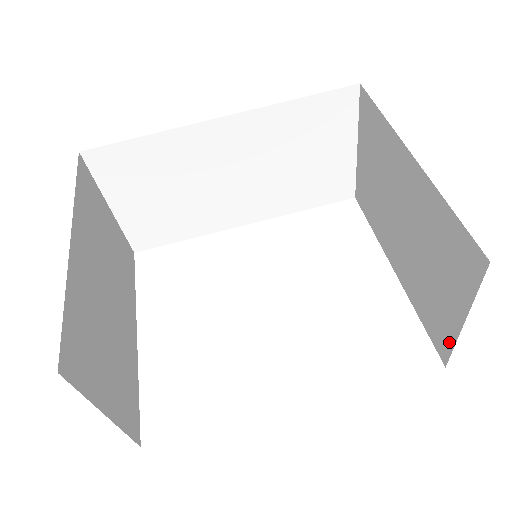
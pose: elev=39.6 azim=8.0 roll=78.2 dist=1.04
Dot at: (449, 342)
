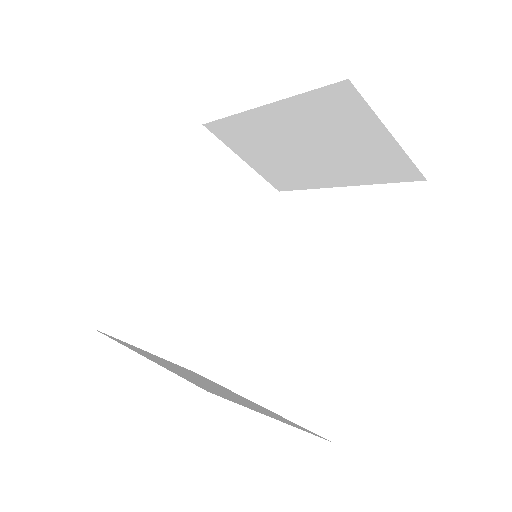
Dot at: (405, 162)
